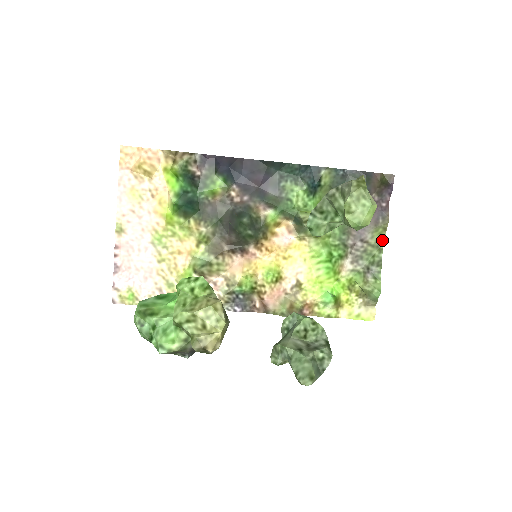
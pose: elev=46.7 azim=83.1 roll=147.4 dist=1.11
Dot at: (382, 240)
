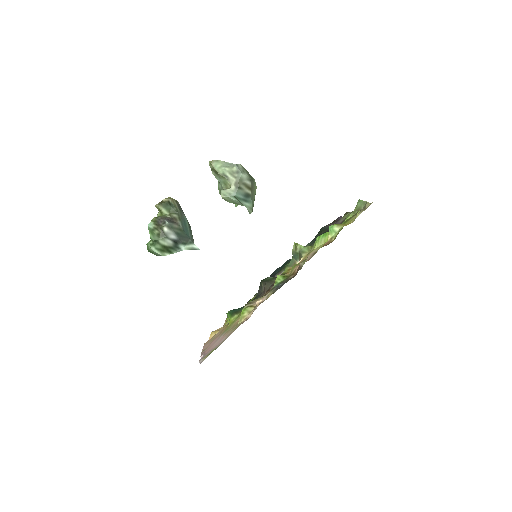
Dot at: occluded
